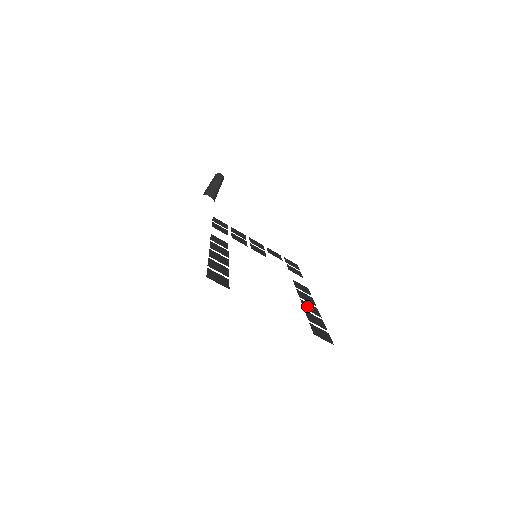
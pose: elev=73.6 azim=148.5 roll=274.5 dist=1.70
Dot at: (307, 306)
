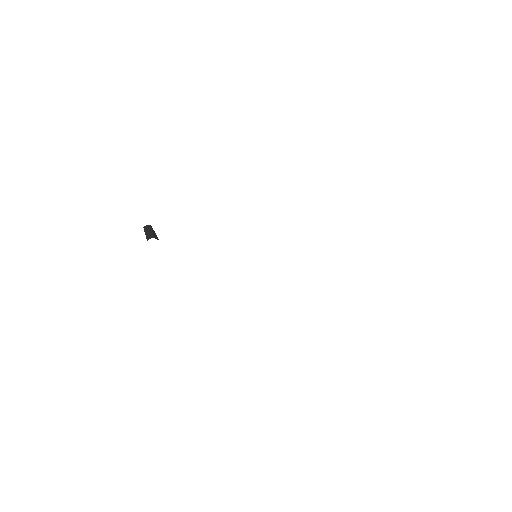
Dot at: occluded
